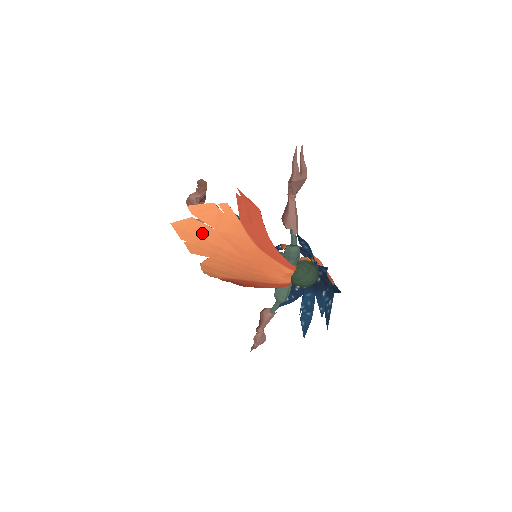
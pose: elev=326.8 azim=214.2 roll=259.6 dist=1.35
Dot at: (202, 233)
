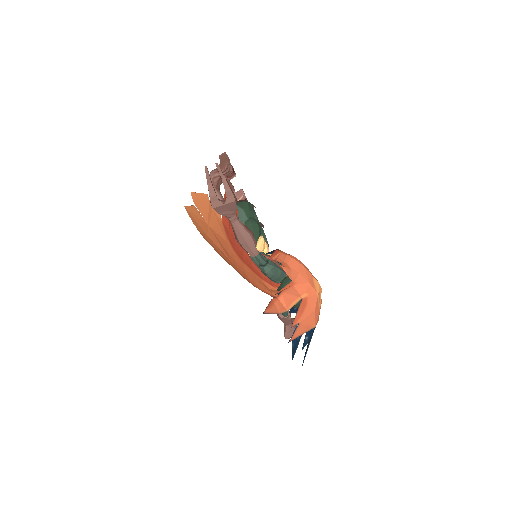
Dot at: (202, 224)
